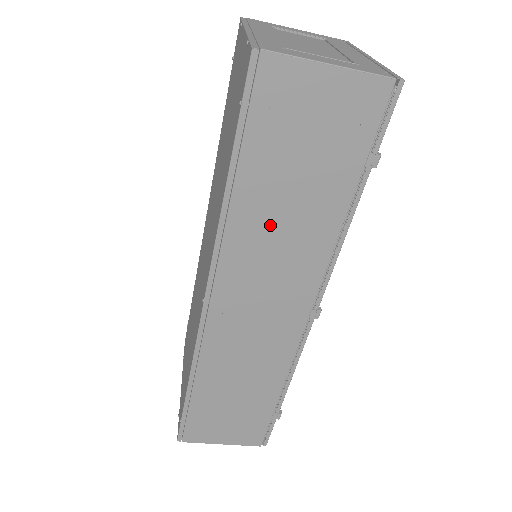
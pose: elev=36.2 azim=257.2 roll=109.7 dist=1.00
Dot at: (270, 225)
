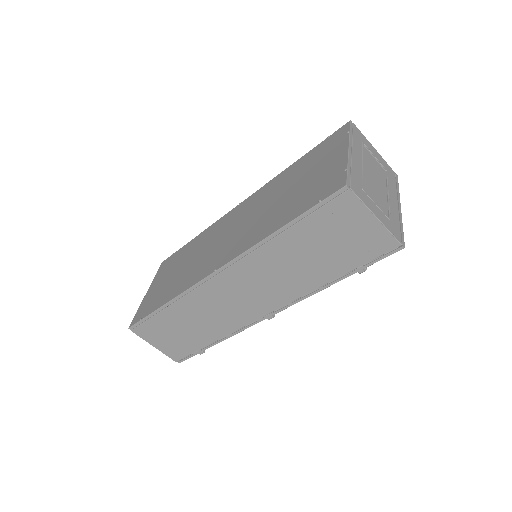
Dot at: (285, 262)
